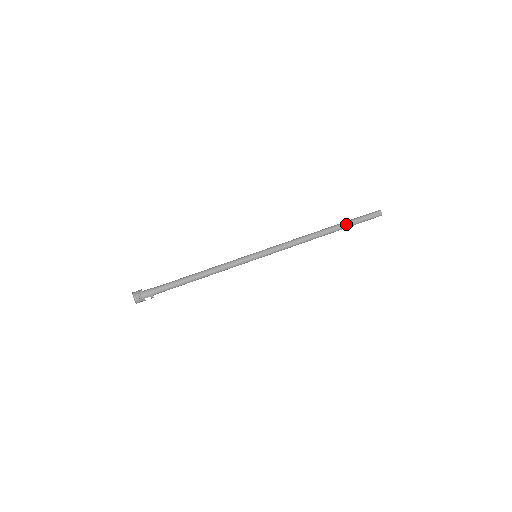
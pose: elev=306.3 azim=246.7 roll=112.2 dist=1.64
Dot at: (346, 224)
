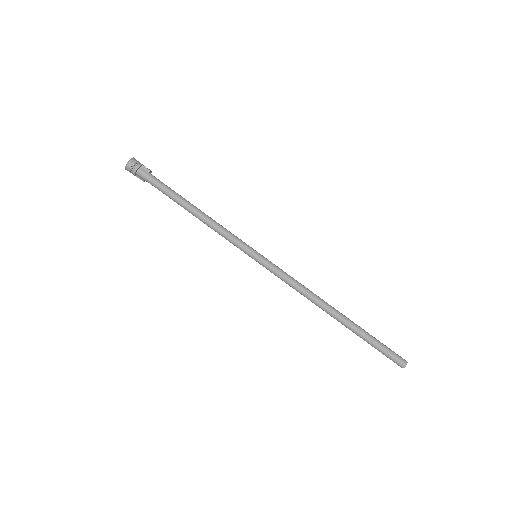
Dot at: occluded
